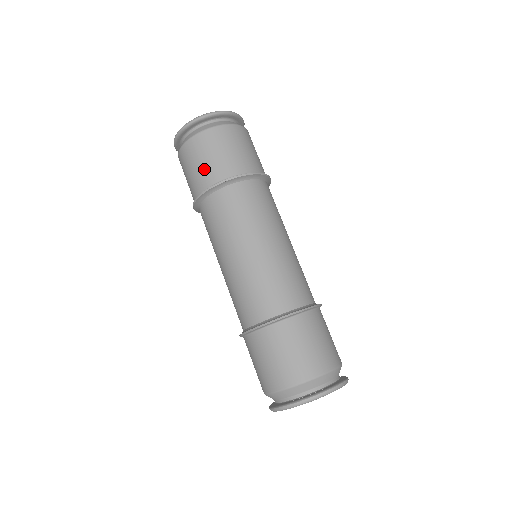
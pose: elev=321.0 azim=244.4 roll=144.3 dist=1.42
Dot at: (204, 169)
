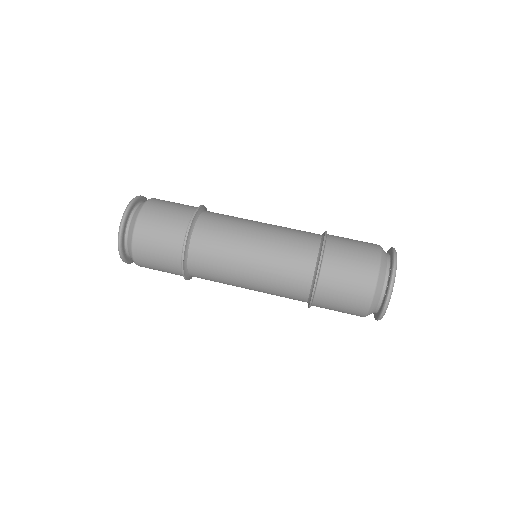
Dot at: (171, 222)
